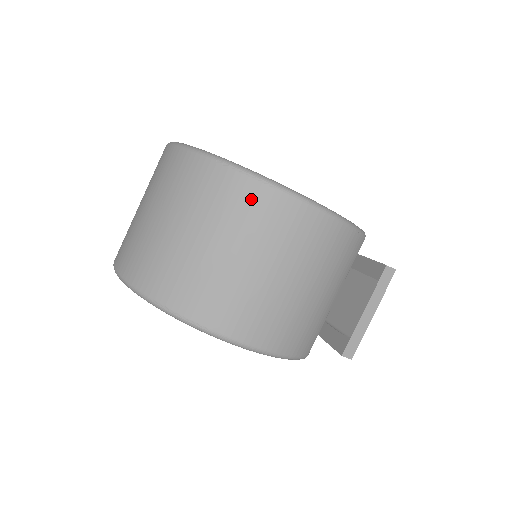
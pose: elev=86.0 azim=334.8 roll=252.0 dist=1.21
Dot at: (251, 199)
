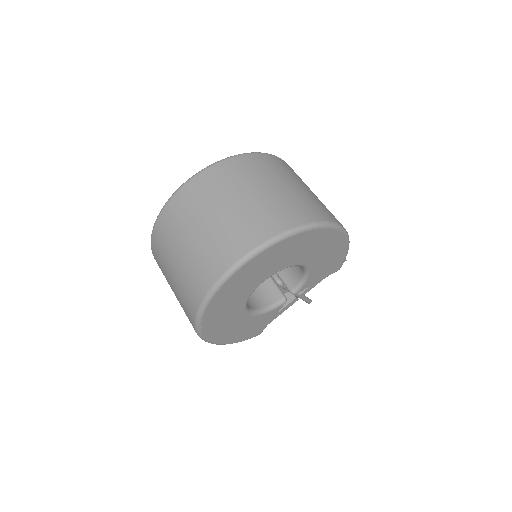
Dot at: (279, 162)
